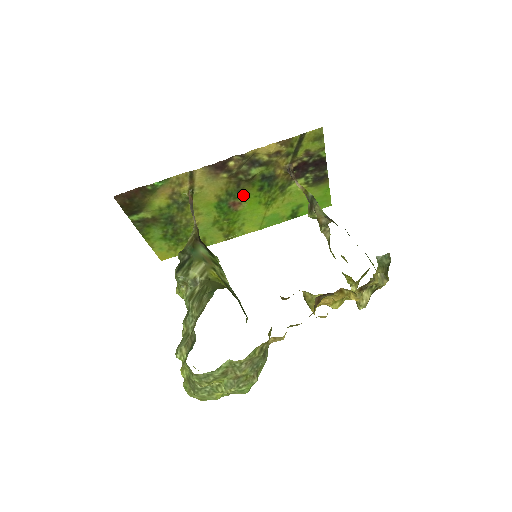
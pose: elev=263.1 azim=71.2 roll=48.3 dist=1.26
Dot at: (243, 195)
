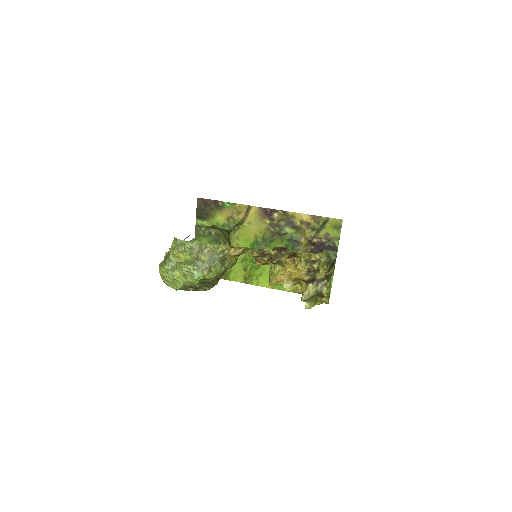
Dot at: (272, 246)
